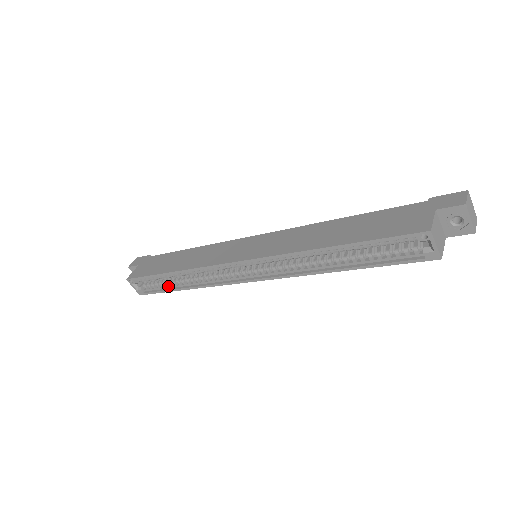
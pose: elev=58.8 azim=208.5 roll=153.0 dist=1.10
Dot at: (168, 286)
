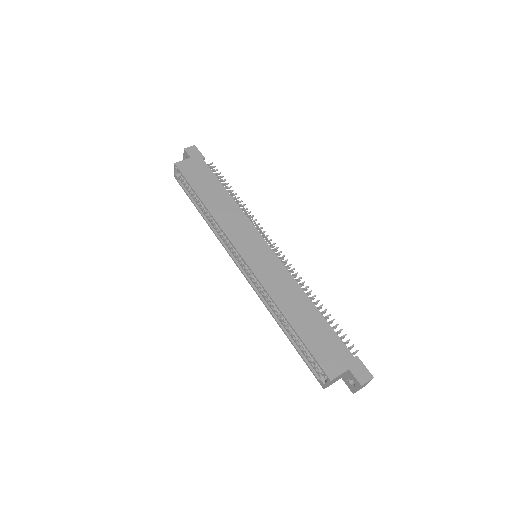
Dot at: (195, 199)
